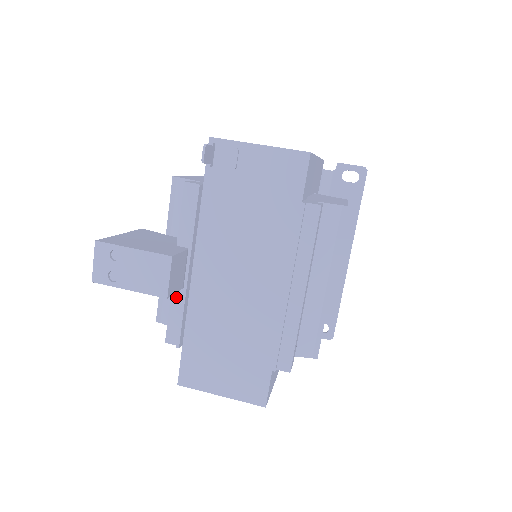
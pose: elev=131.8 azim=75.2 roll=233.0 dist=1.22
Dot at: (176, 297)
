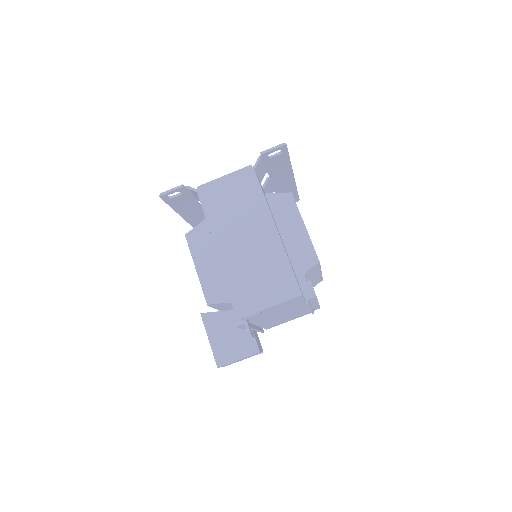
Dot at: occluded
